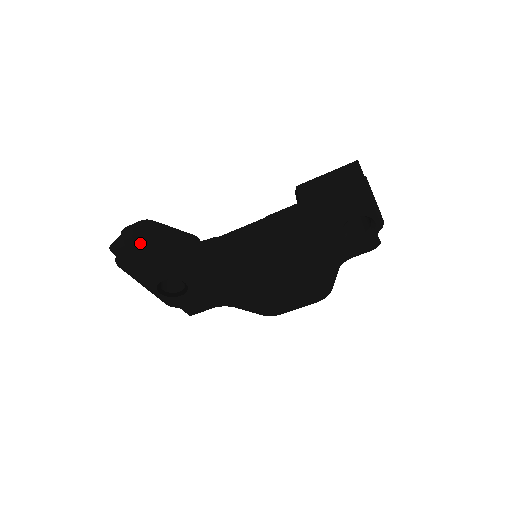
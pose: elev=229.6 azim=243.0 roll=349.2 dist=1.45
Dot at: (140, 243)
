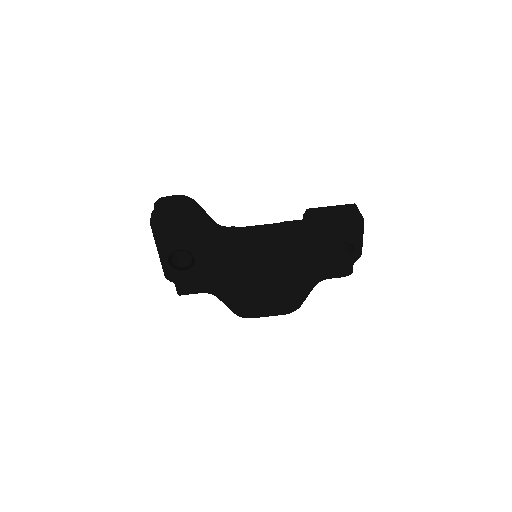
Dot at: (183, 207)
